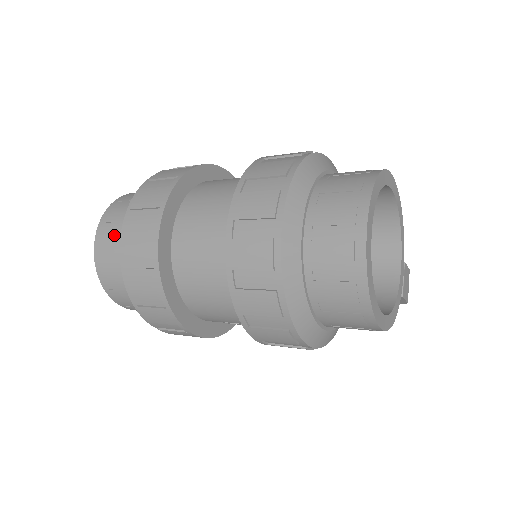
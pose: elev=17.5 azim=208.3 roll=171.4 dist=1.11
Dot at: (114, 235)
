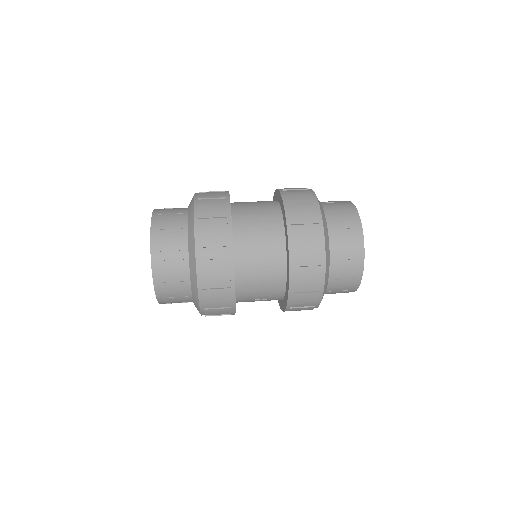
Dot at: (172, 239)
